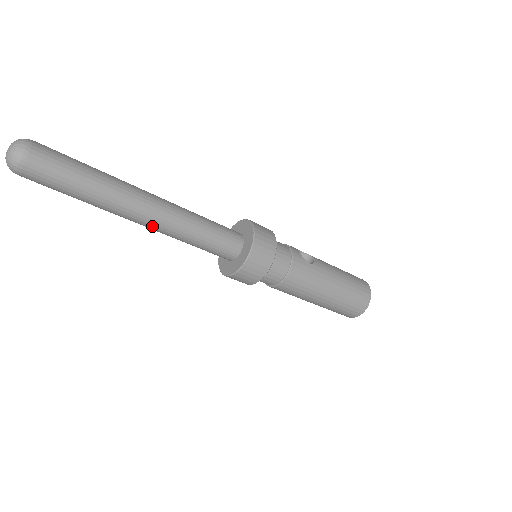
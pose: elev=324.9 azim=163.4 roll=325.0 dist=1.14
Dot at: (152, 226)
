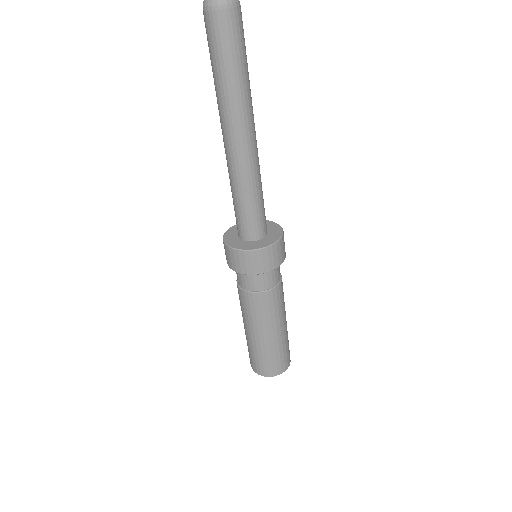
Dot at: (251, 150)
